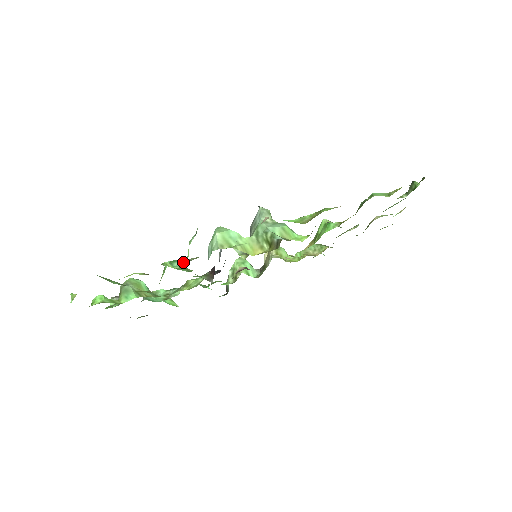
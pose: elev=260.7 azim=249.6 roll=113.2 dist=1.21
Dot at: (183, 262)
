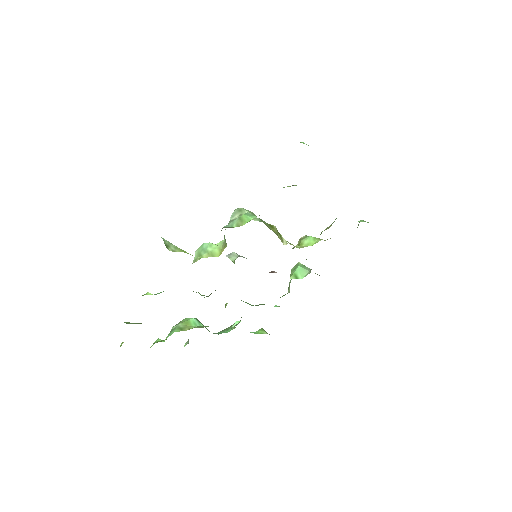
Dot at: occluded
